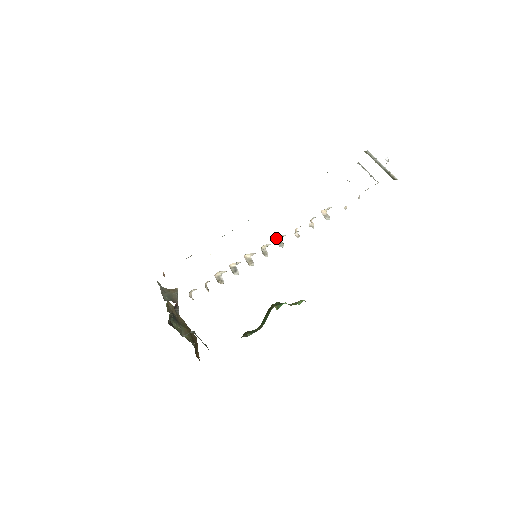
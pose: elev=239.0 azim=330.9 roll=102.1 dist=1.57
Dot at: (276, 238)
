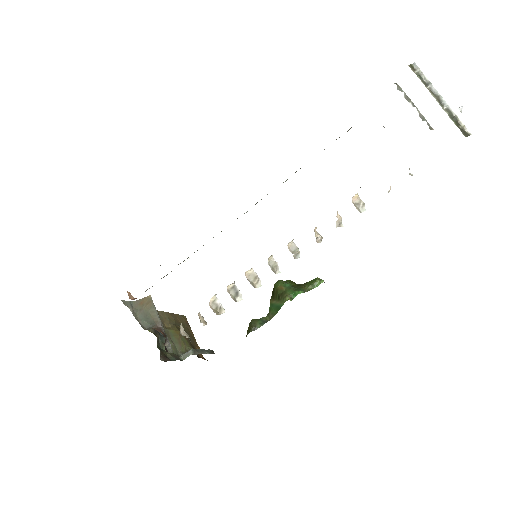
Dot at: occluded
